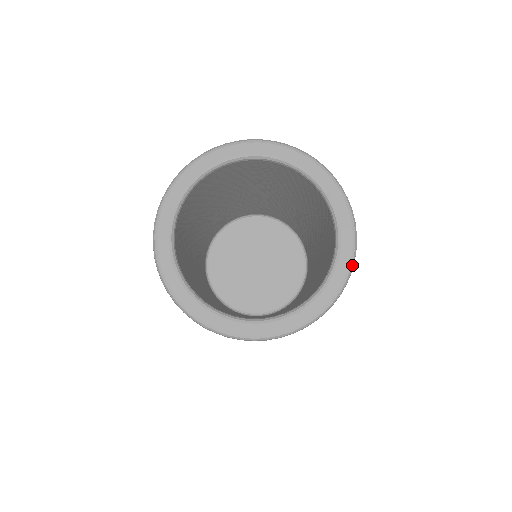
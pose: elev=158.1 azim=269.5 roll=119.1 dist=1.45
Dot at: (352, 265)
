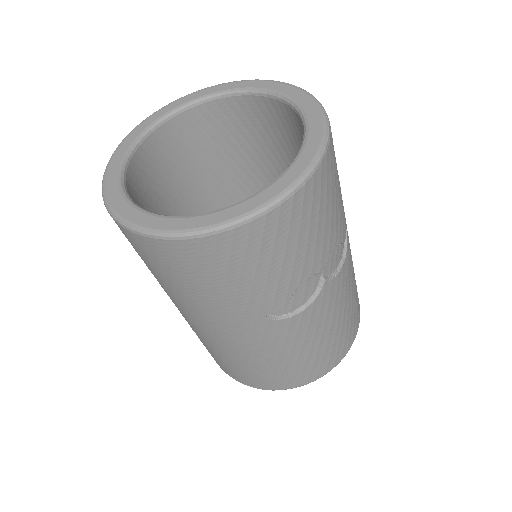
Dot at: (271, 204)
